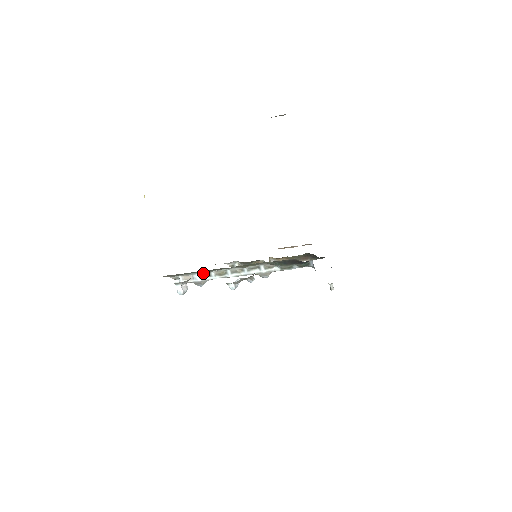
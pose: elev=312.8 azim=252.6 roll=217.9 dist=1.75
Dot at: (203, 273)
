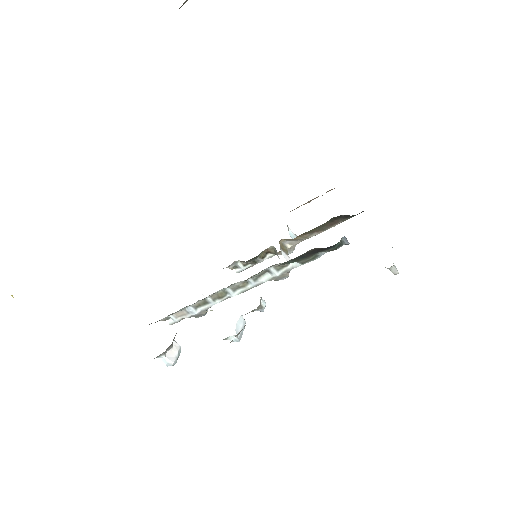
Dot at: (196, 303)
